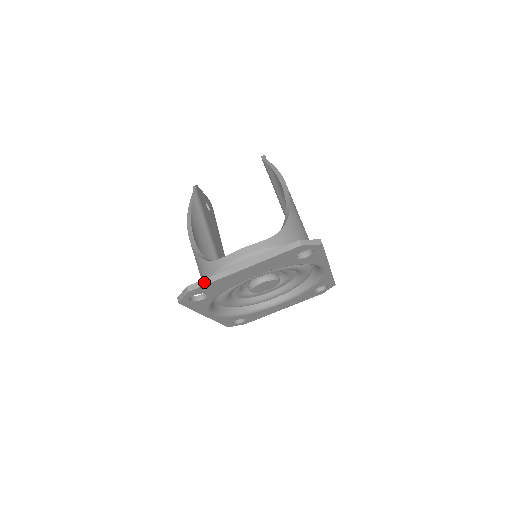
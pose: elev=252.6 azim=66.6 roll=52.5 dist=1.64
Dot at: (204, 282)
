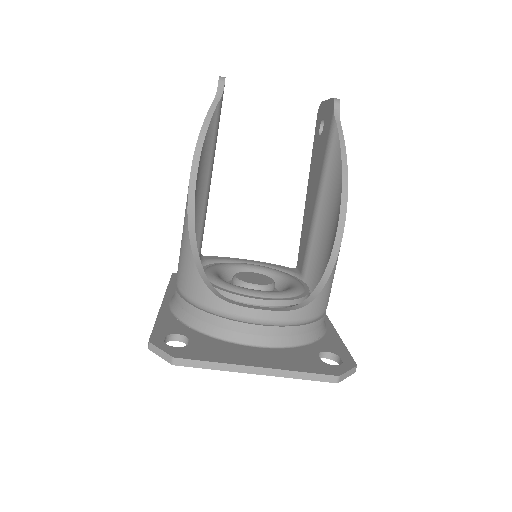
Dot at: (199, 364)
